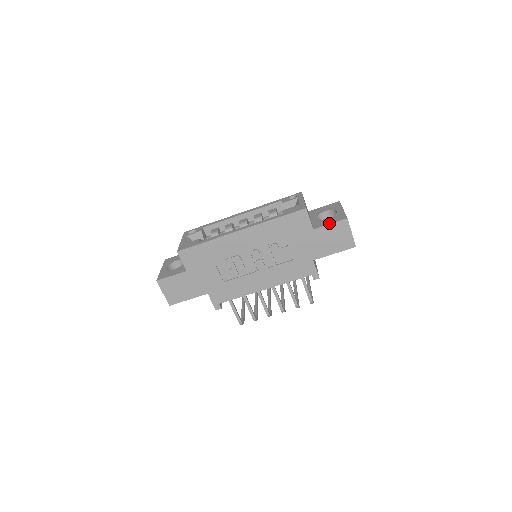
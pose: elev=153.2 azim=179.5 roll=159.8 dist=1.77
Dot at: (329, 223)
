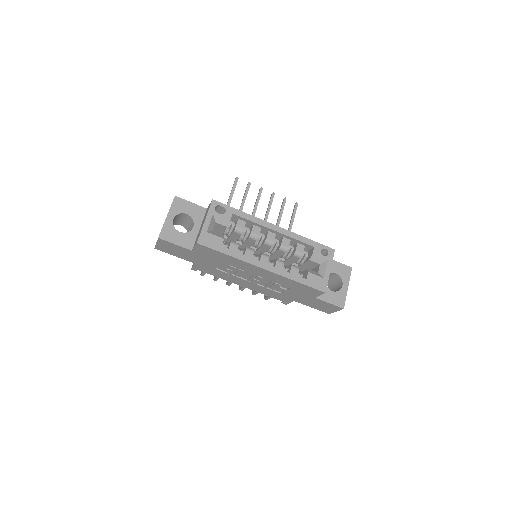
Dot at: (329, 302)
